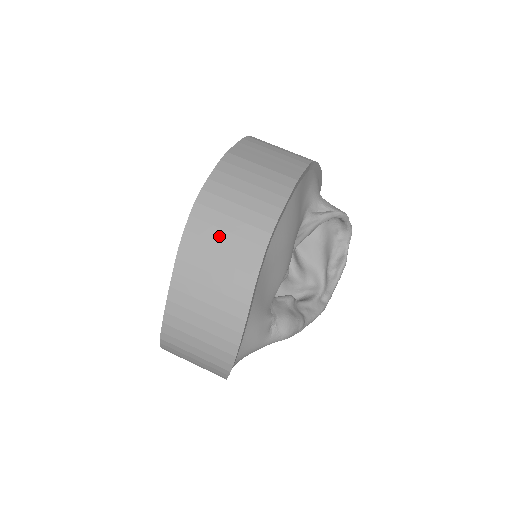
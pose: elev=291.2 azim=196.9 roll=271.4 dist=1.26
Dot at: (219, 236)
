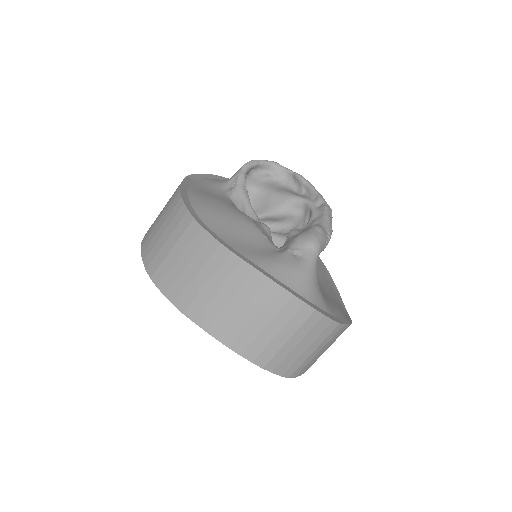
Dot at: (179, 267)
